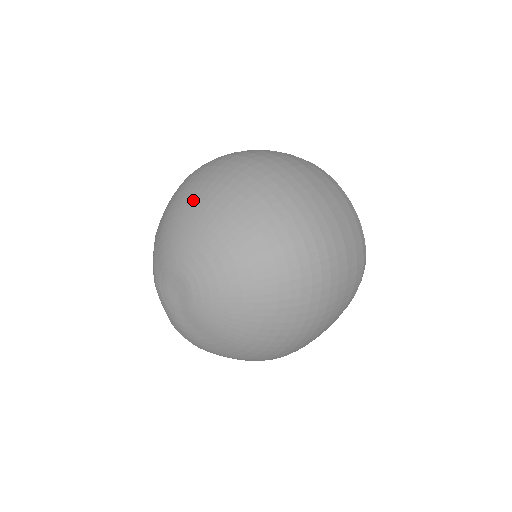
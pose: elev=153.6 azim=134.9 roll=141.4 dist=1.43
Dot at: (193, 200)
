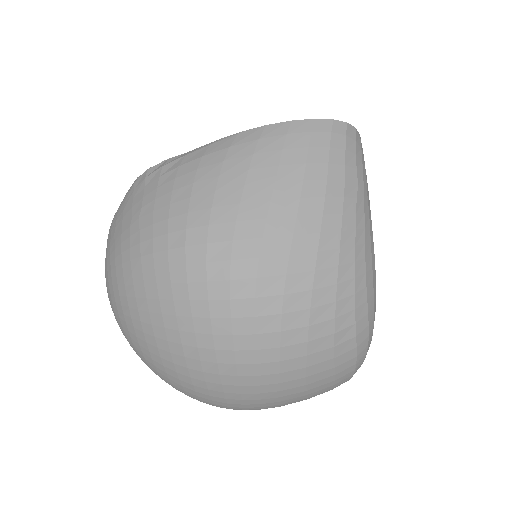
Dot at: (135, 311)
